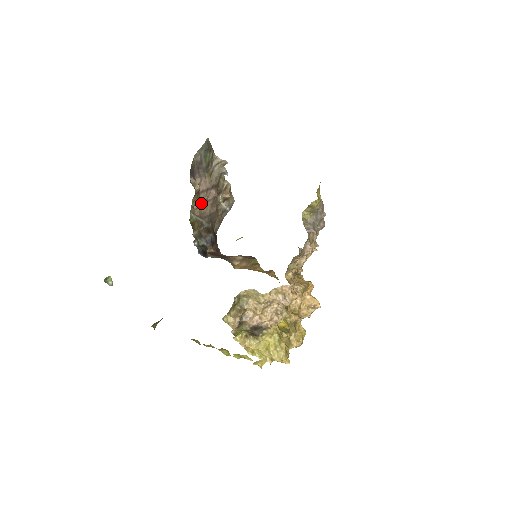
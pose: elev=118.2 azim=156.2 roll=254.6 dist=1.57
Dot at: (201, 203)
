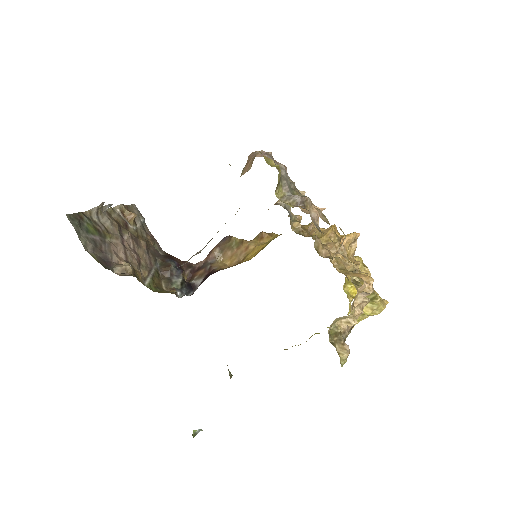
Dot at: (137, 263)
